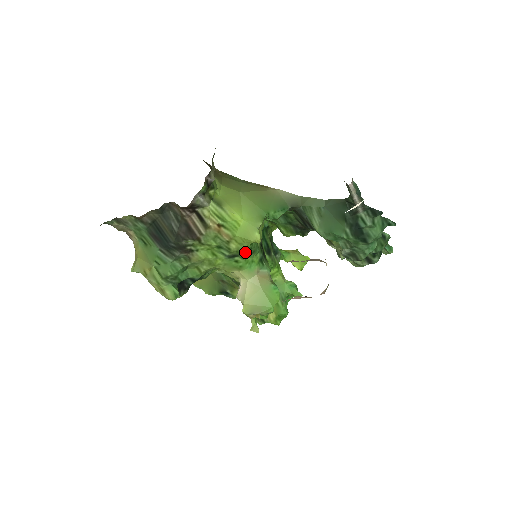
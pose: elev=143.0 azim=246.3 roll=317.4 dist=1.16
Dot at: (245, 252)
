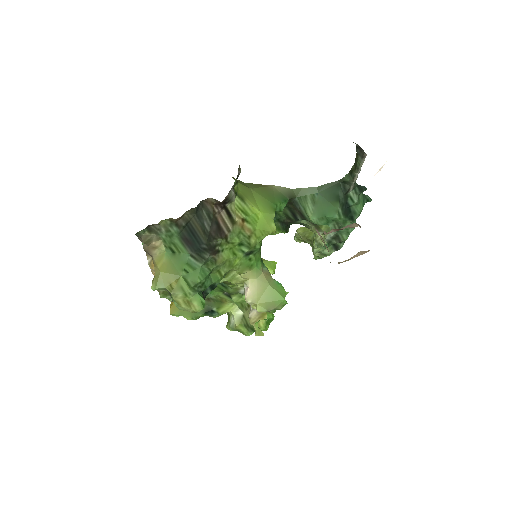
Dot at: (259, 247)
